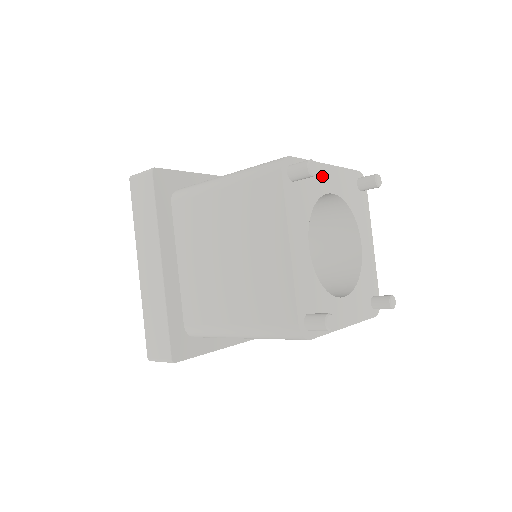
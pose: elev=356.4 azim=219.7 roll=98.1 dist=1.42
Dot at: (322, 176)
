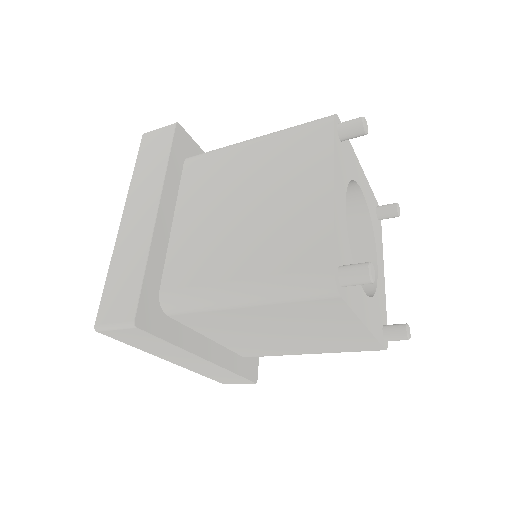
Dot at: (356, 167)
